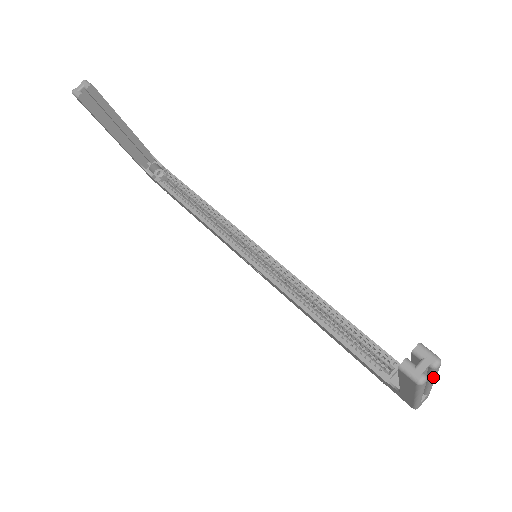
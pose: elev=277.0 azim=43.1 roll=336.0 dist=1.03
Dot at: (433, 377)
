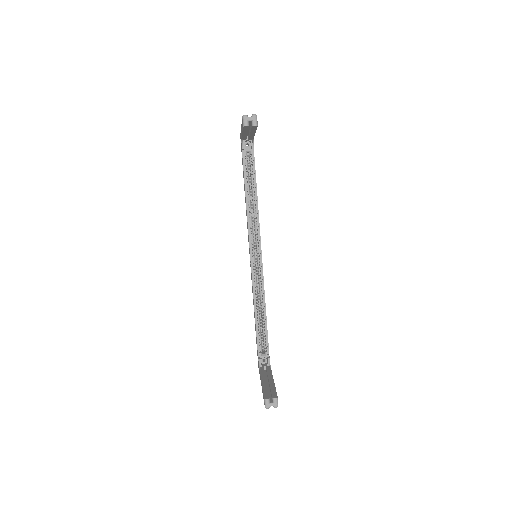
Dot at: occluded
